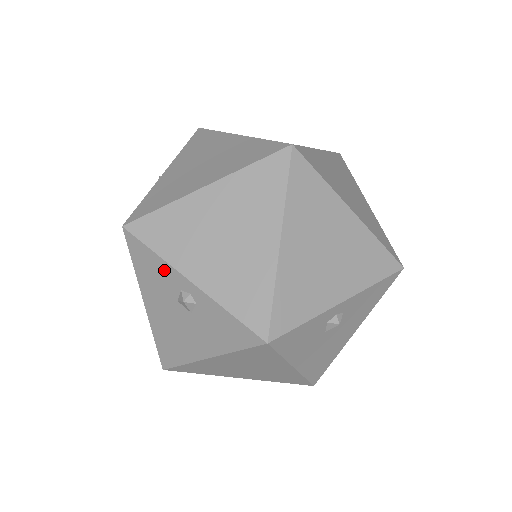
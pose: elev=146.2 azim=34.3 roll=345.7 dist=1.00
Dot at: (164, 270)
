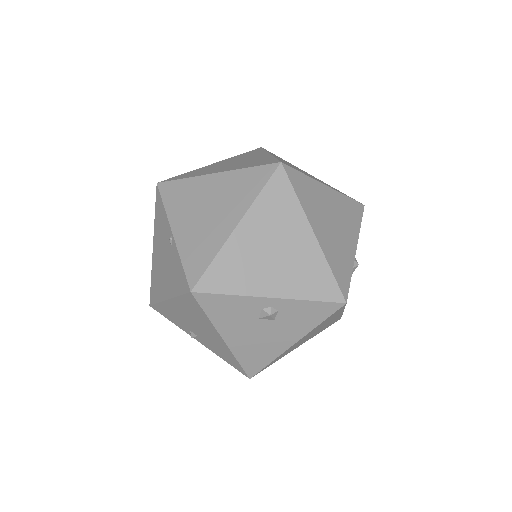
Dot at: (242, 303)
